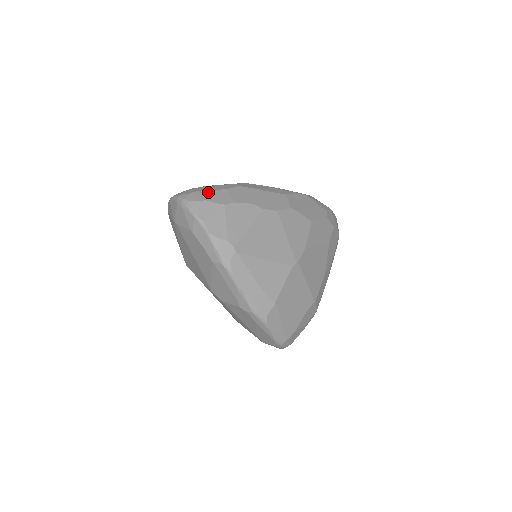
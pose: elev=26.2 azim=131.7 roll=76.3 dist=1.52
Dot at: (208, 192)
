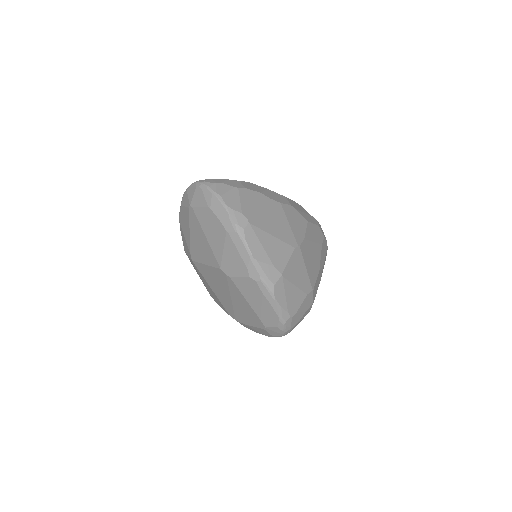
Dot at: (223, 179)
